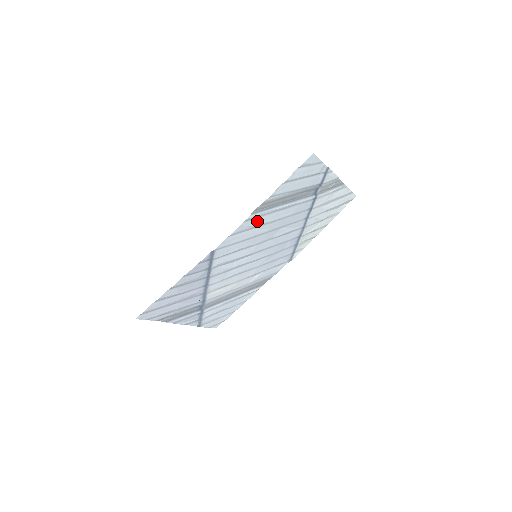
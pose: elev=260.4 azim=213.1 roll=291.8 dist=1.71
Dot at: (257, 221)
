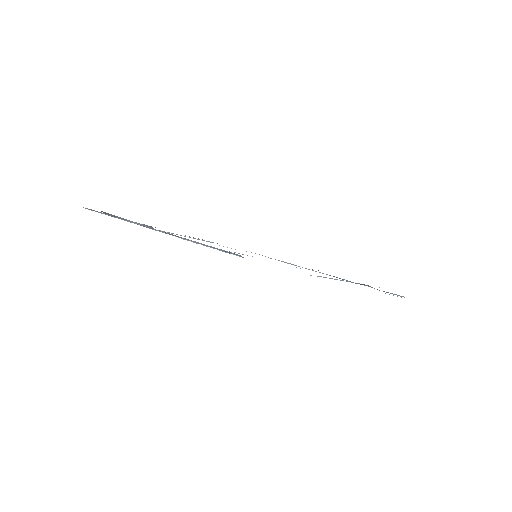
Dot at: occluded
